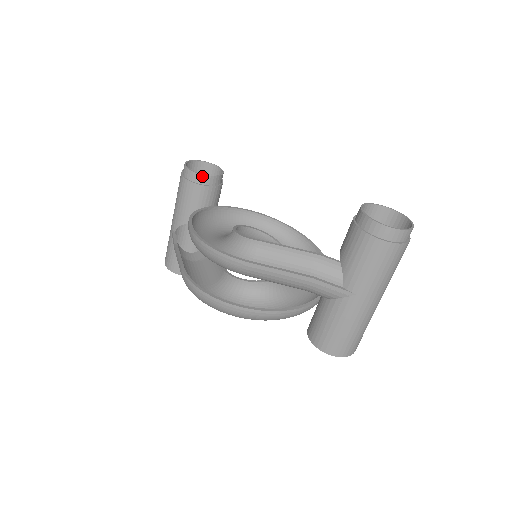
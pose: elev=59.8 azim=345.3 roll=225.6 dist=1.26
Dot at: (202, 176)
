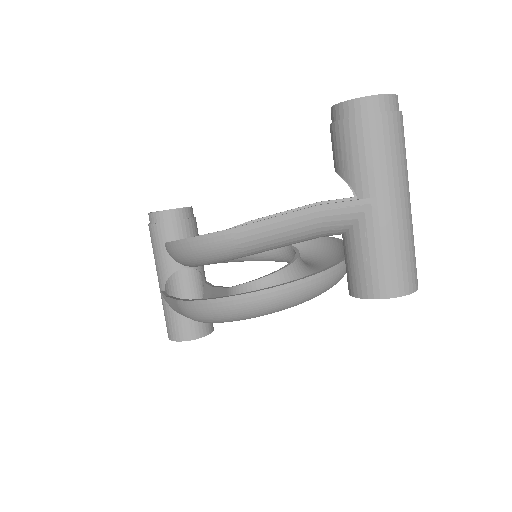
Dot at: (169, 212)
